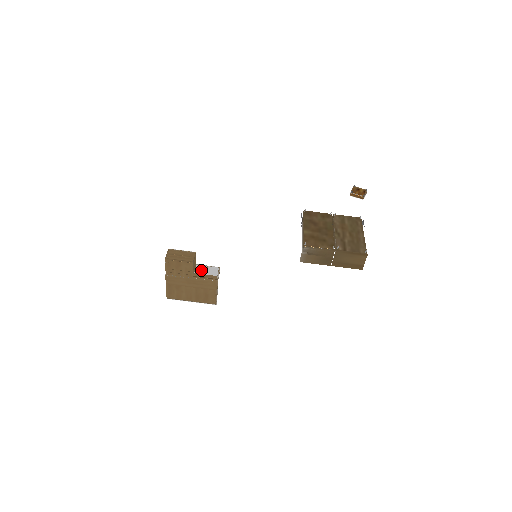
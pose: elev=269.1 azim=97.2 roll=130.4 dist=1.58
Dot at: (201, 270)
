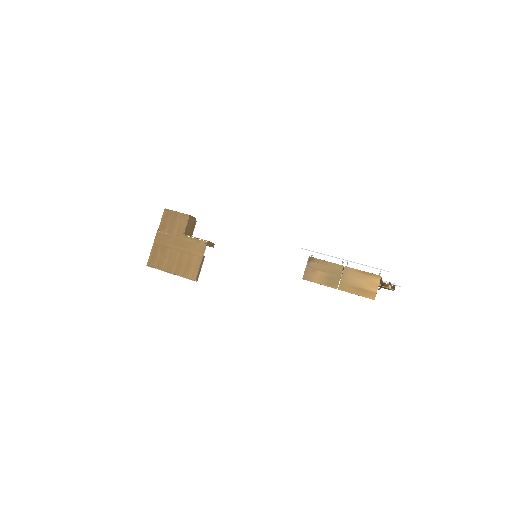
Dot at: occluded
